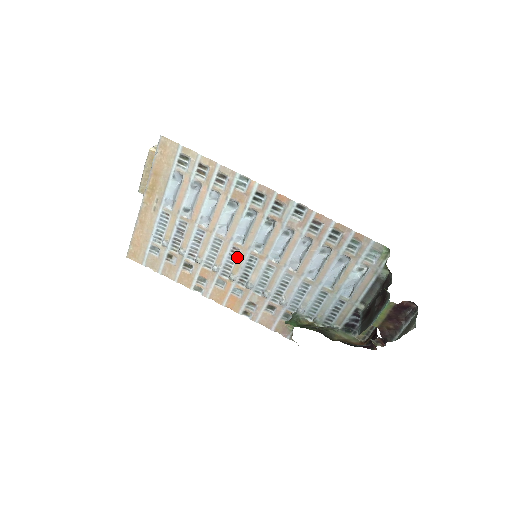
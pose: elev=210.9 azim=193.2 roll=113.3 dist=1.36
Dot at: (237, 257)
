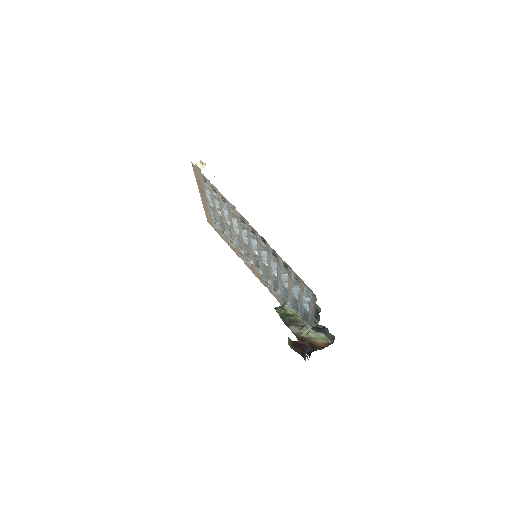
Dot at: (249, 251)
